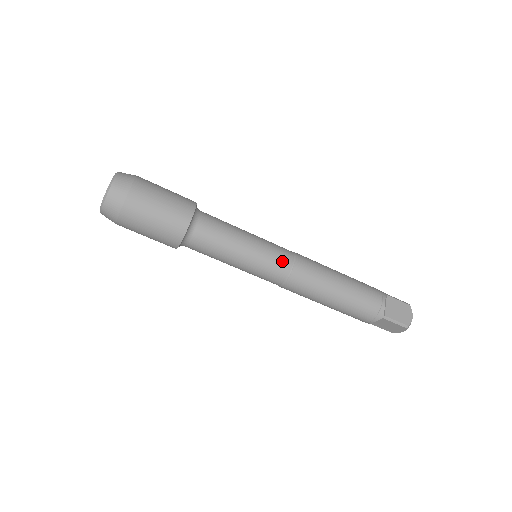
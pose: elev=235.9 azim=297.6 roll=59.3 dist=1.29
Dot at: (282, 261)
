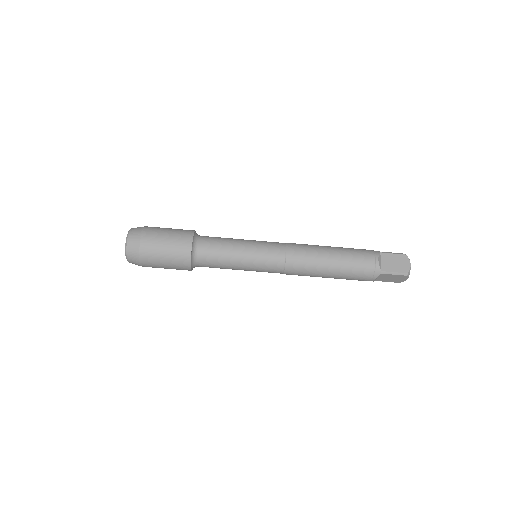
Dot at: (275, 254)
